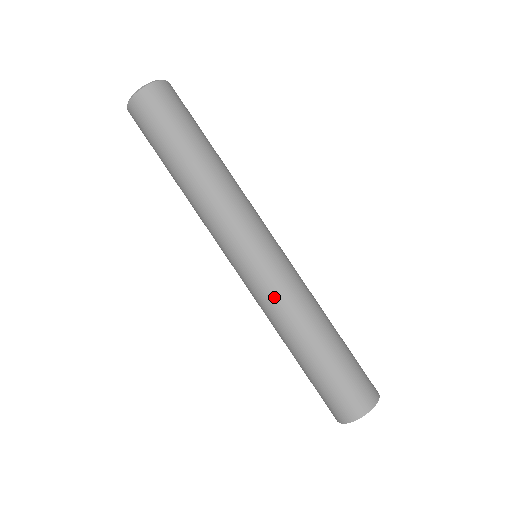
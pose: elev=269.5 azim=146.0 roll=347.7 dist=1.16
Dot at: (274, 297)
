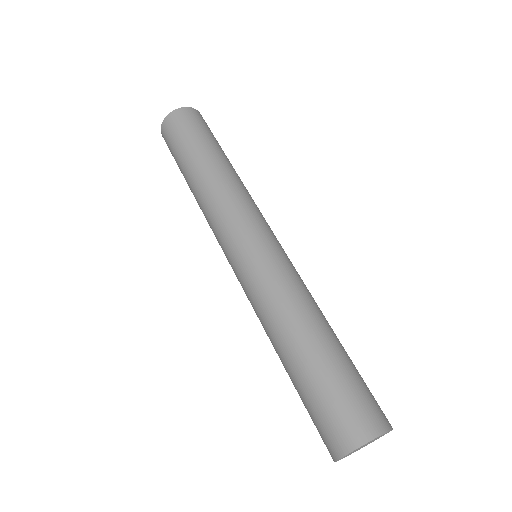
Dot at: (259, 290)
